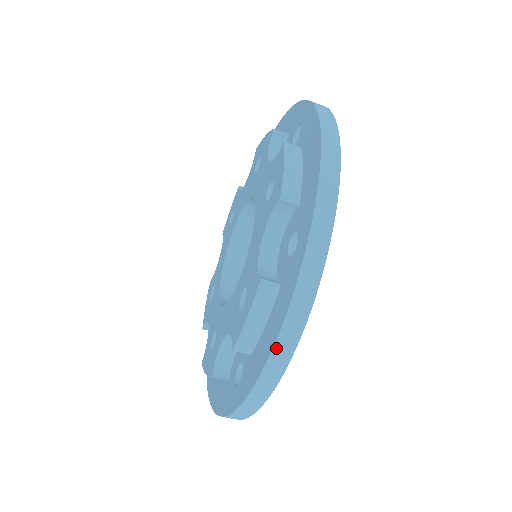
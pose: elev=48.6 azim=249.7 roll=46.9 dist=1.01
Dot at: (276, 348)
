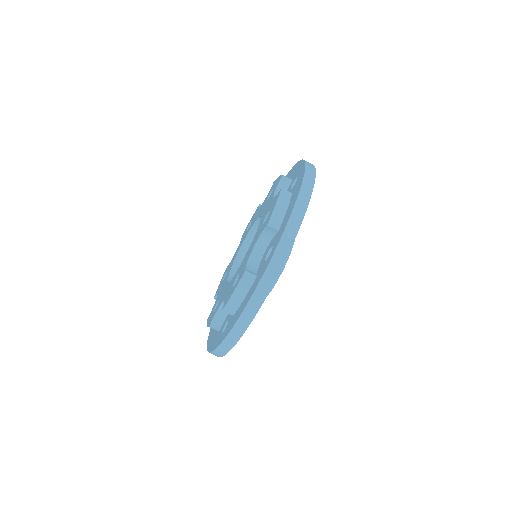
Dot at: (300, 195)
